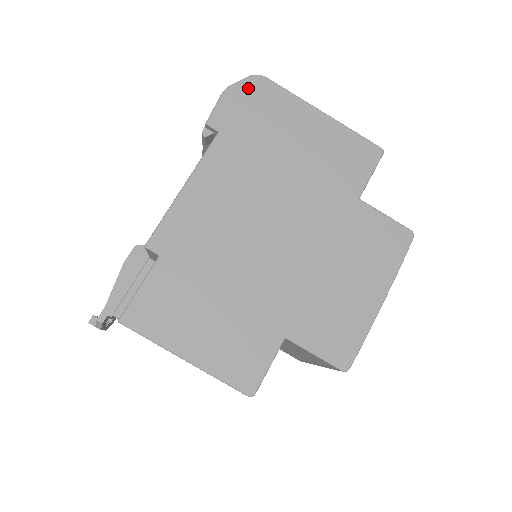
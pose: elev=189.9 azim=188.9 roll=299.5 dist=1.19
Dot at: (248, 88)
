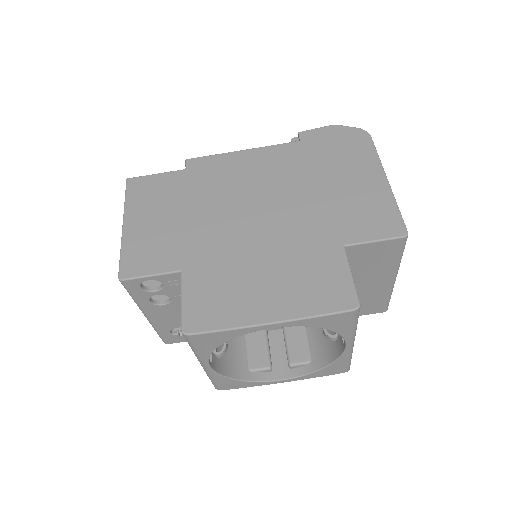
Dot at: (350, 133)
